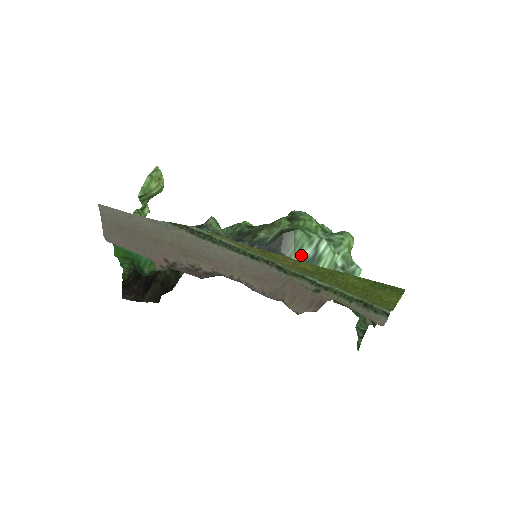
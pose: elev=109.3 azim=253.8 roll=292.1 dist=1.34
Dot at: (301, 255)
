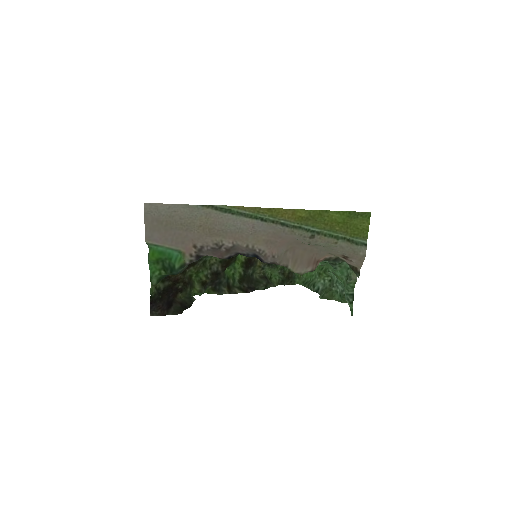
Dot at: occluded
